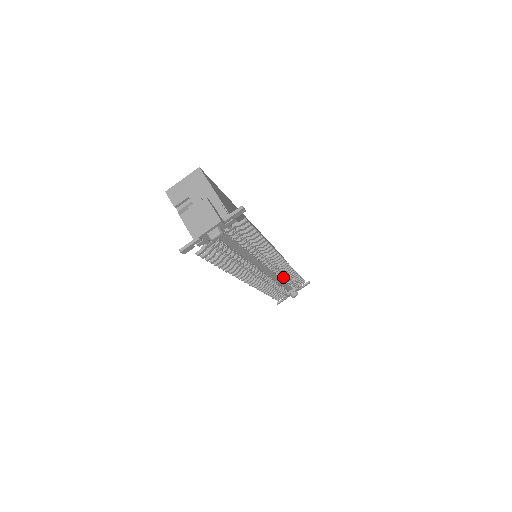
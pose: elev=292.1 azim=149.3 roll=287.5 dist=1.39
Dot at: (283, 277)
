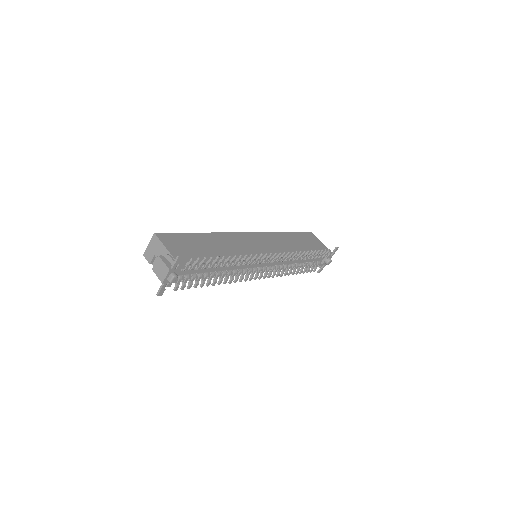
Dot at: (294, 259)
